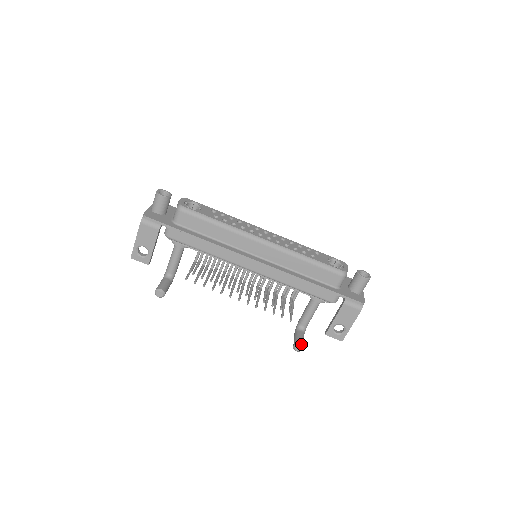
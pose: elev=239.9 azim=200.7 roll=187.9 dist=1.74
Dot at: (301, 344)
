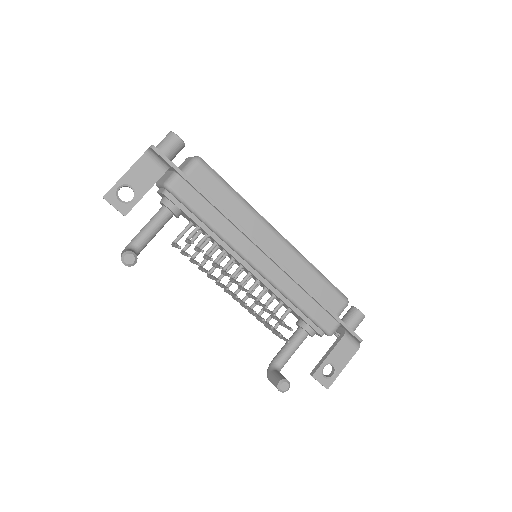
Dot at: (288, 381)
